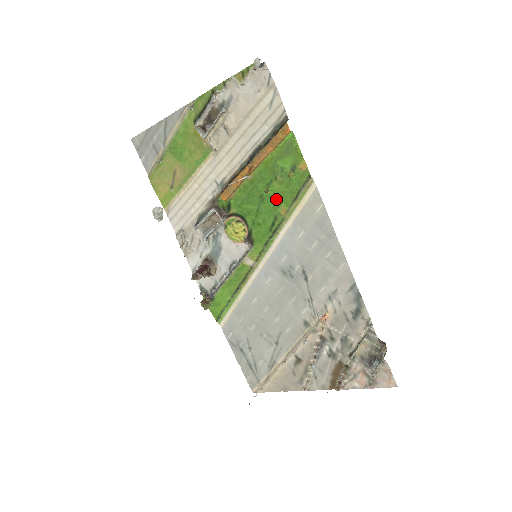
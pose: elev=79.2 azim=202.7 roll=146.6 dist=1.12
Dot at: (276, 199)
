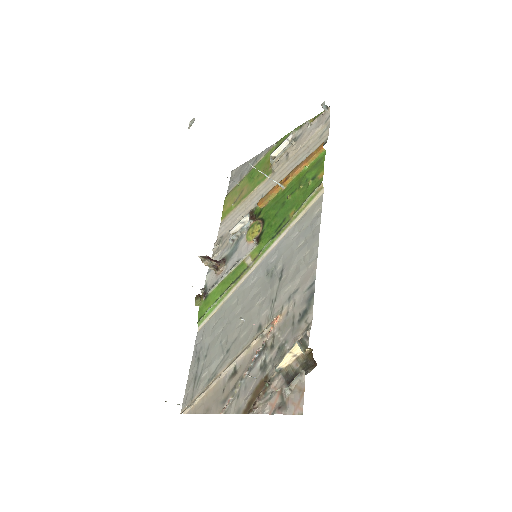
Dot at: (292, 204)
